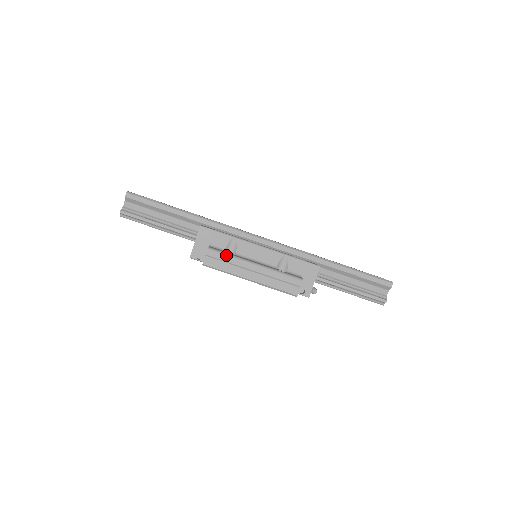
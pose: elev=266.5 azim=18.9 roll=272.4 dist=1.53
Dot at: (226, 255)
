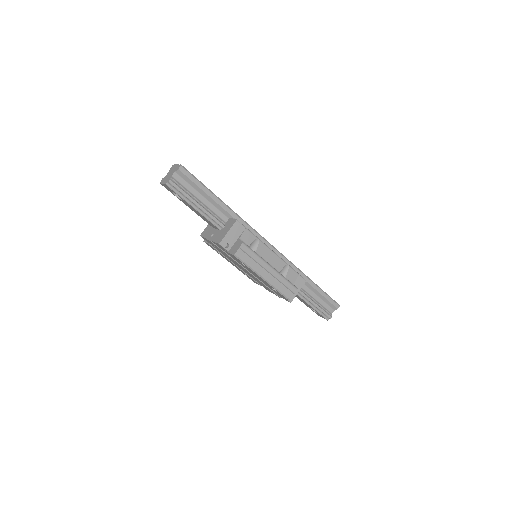
Dot at: (254, 252)
